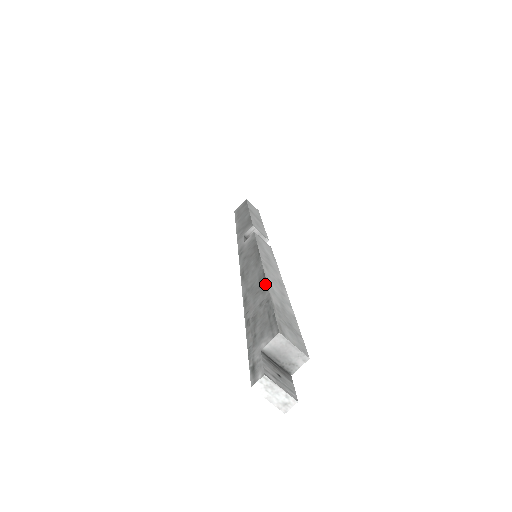
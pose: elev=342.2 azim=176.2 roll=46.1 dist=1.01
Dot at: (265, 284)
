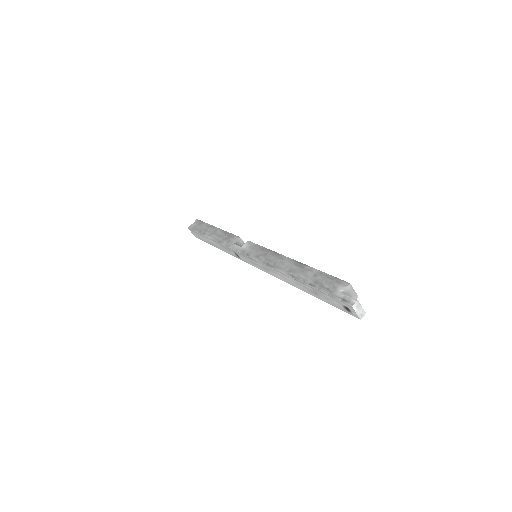
Dot at: (307, 266)
